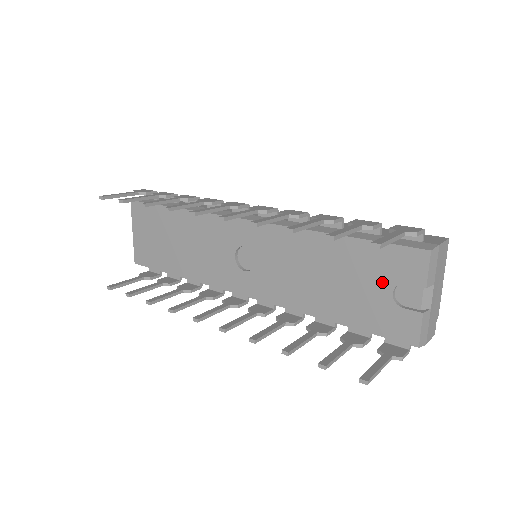
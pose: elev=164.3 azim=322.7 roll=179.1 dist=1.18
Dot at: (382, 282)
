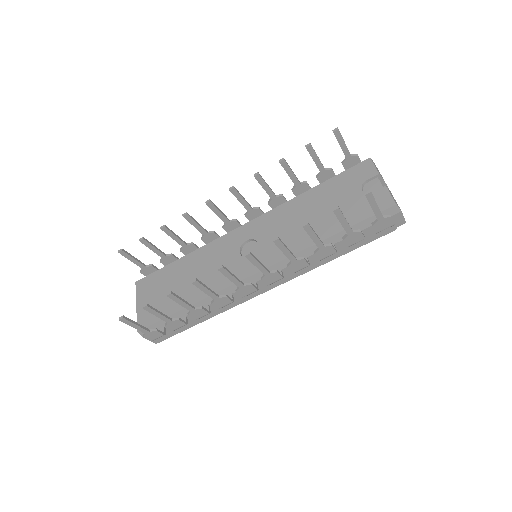
Dot at: (352, 190)
